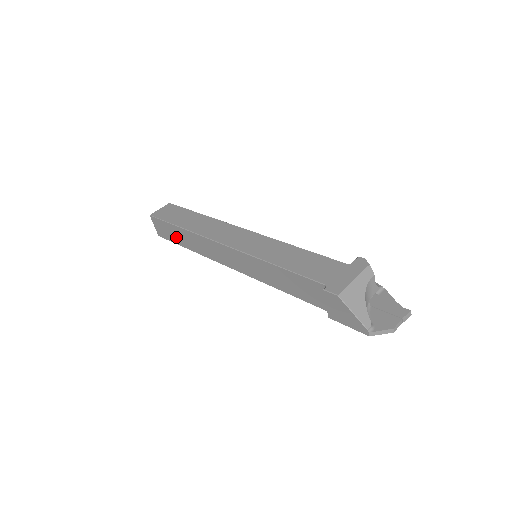
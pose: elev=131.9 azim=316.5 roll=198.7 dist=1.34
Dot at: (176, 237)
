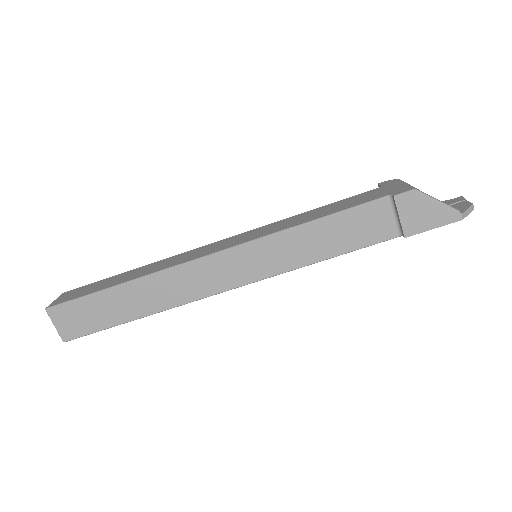
Dot at: (109, 313)
